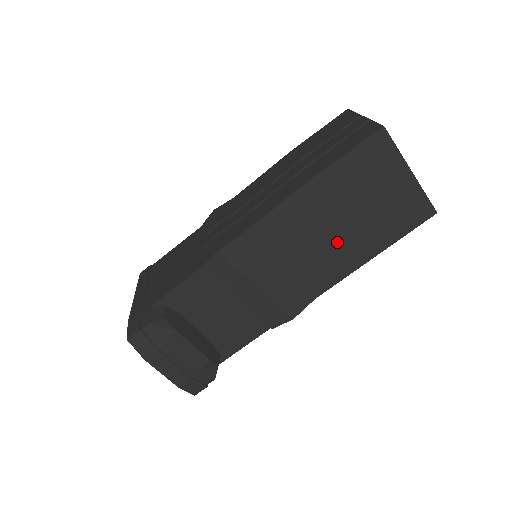
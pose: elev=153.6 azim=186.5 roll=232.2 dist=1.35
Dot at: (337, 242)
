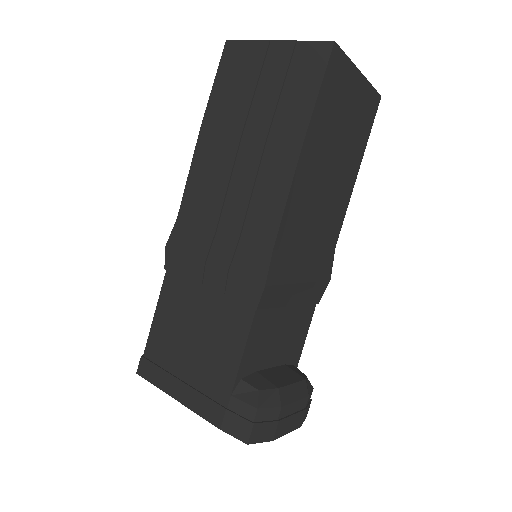
Dot at: (334, 185)
